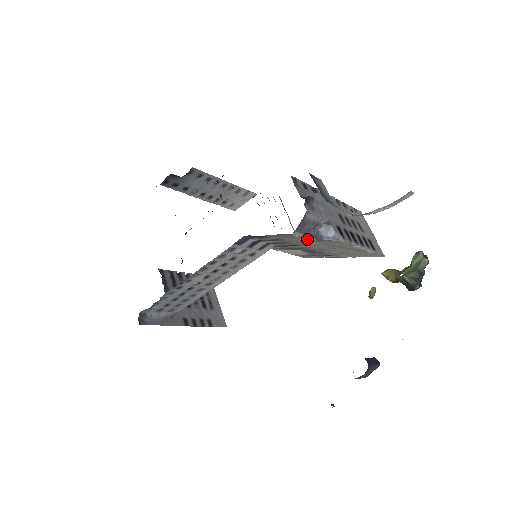
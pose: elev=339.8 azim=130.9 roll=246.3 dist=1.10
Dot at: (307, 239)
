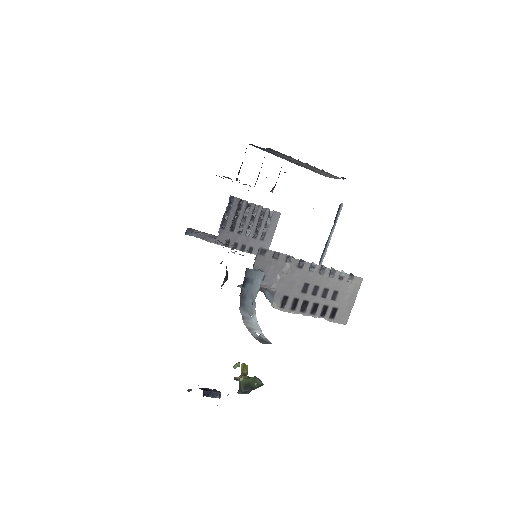
Dot at: occluded
